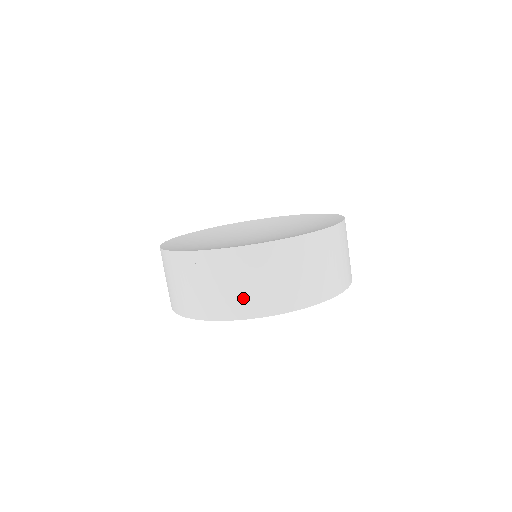
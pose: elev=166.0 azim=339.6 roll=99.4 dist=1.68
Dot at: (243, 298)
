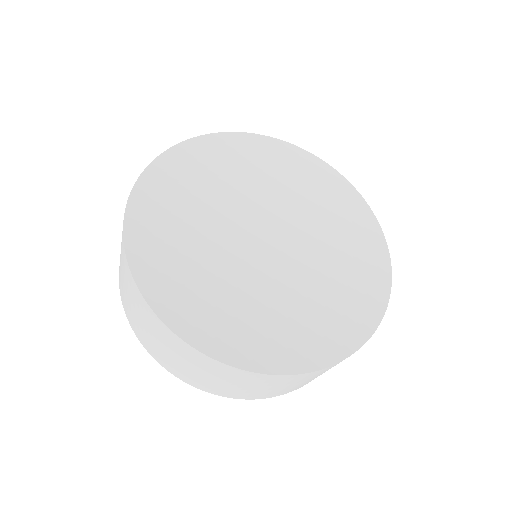
Dot at: (136, 322)
